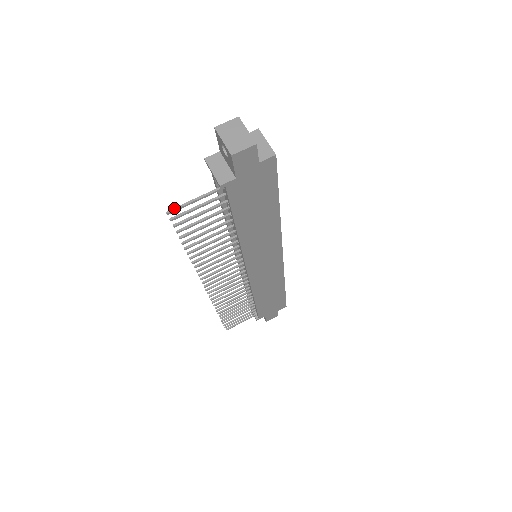
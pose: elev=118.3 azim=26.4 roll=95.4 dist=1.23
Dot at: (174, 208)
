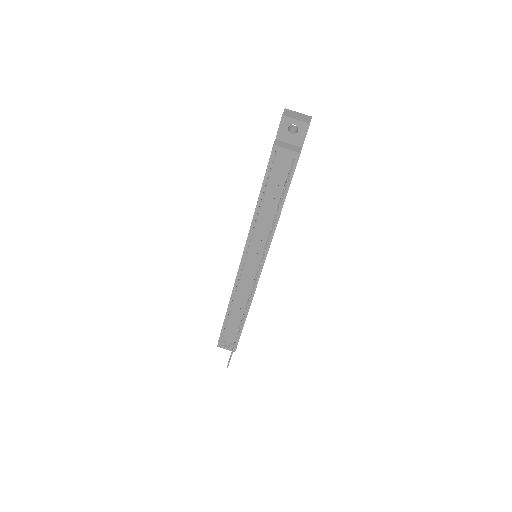
Dot at: (288, 177)
